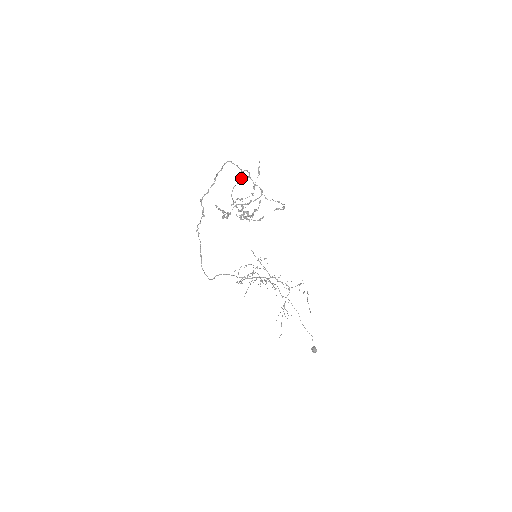
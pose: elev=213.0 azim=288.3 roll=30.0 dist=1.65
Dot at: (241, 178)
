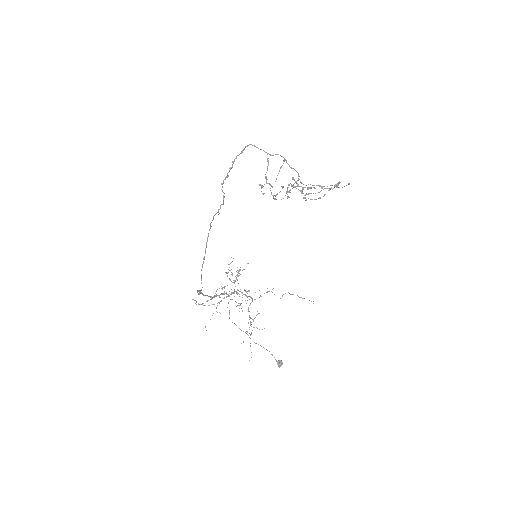
Dot at: occluded
